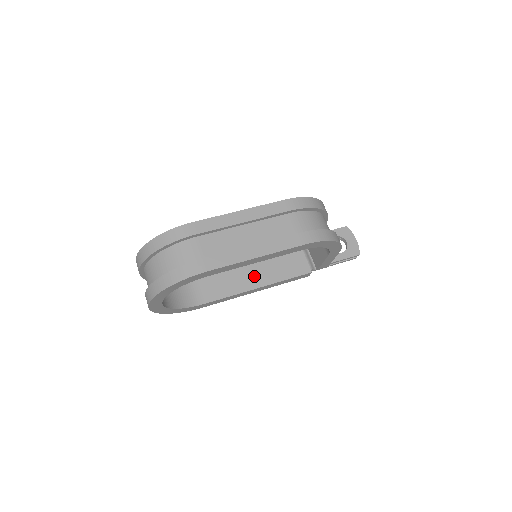
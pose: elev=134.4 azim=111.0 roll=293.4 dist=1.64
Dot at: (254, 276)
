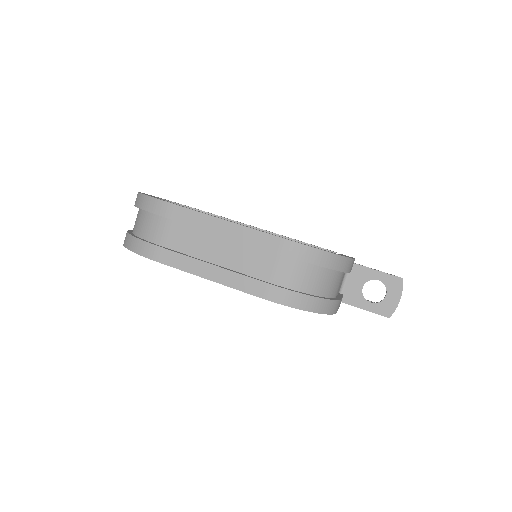
Dot at: occluded
